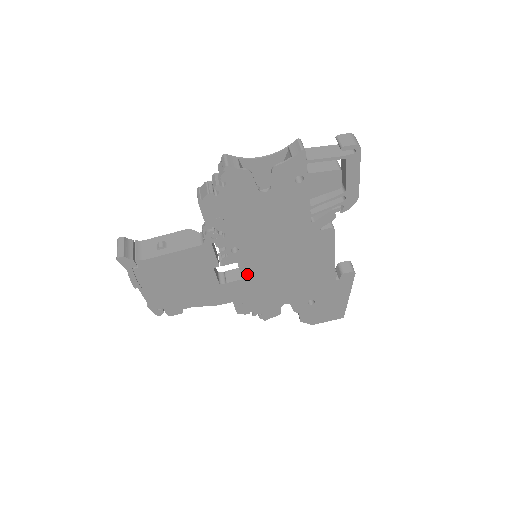
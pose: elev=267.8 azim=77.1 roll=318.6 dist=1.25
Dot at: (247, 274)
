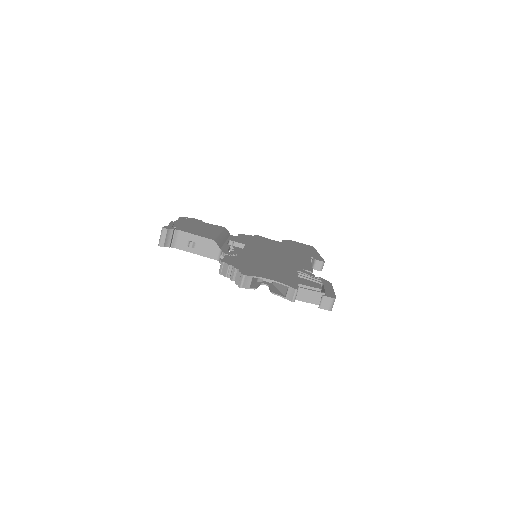
Dot at: occluded
